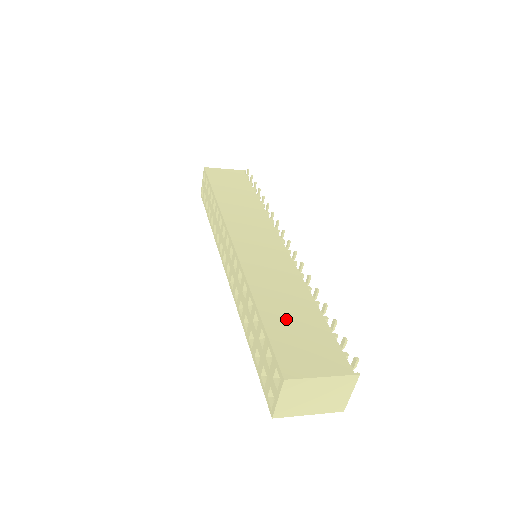
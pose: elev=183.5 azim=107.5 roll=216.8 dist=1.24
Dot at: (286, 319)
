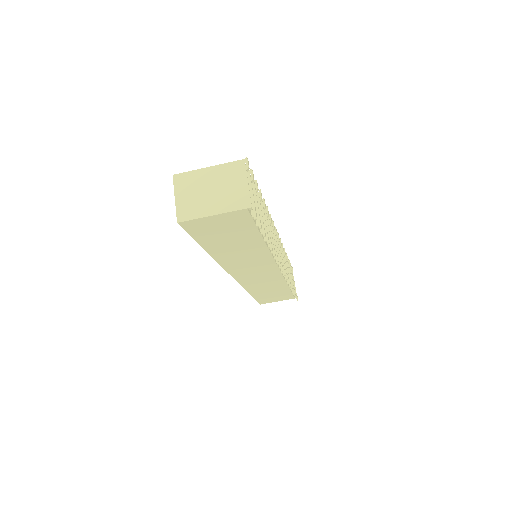
Dot at: occluded
